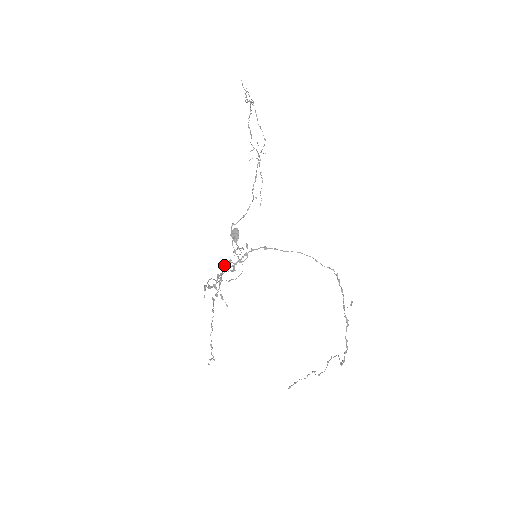
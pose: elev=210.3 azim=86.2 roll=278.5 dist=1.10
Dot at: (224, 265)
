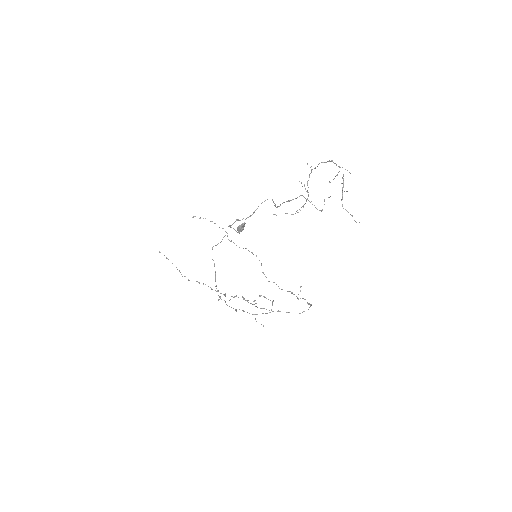
Dot at: occluded
